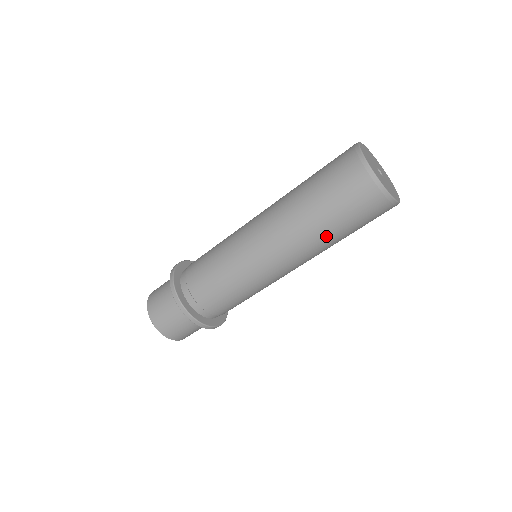
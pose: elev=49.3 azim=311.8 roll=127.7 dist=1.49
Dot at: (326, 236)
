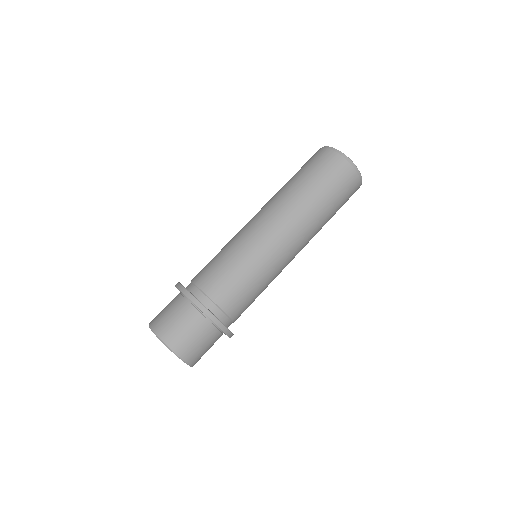
Dot at: (290, 186)
